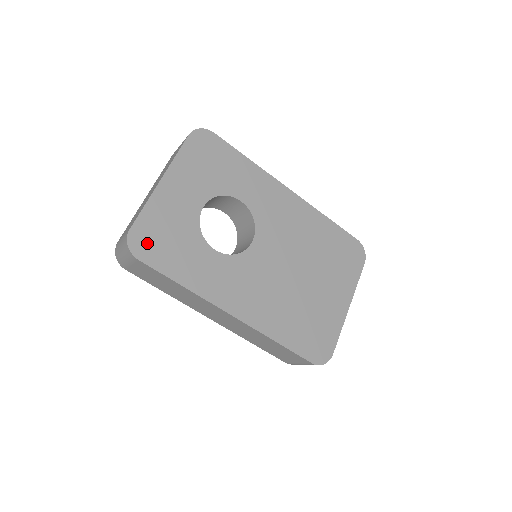
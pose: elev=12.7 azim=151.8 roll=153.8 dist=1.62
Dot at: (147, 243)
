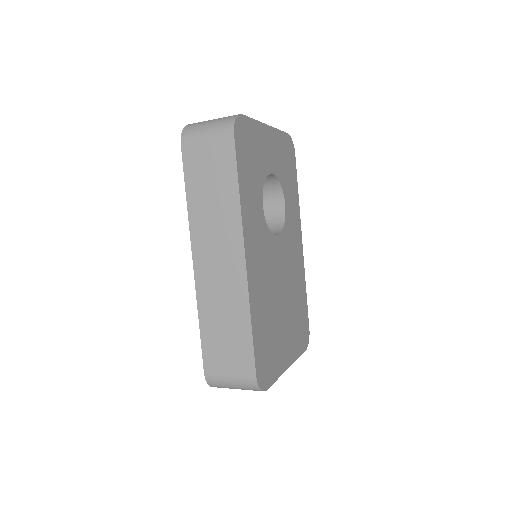
Dot at: (243, 136)
